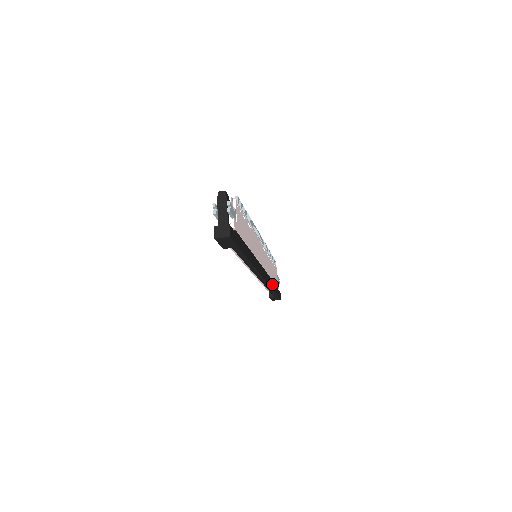
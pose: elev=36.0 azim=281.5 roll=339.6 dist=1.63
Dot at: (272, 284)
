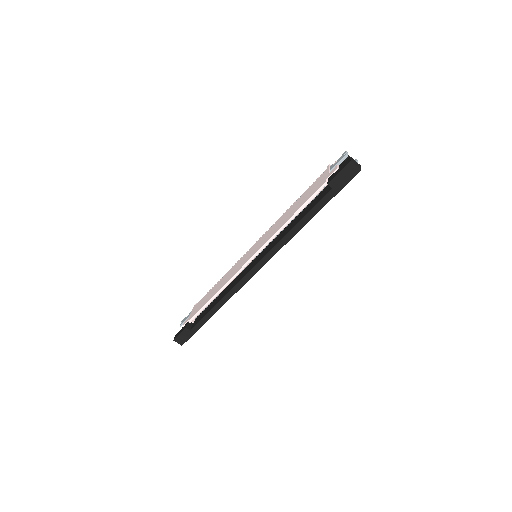
Dot at: occluded
